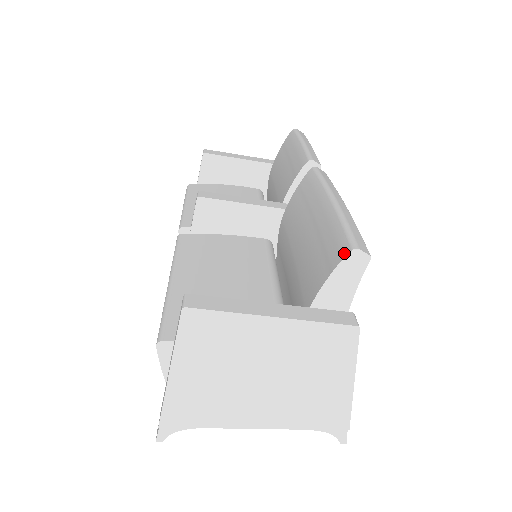
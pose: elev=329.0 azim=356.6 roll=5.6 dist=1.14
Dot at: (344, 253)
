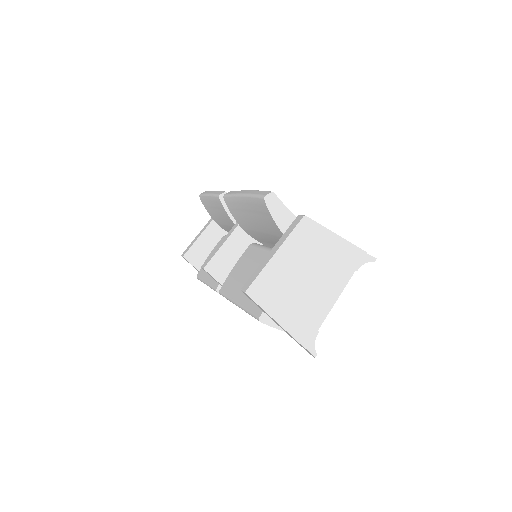
Dot at: (264, 204)
